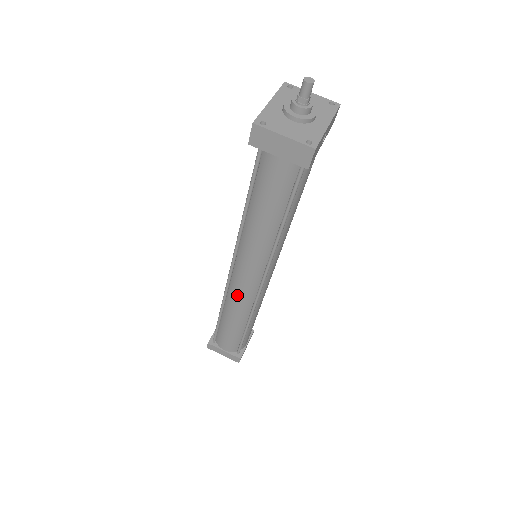
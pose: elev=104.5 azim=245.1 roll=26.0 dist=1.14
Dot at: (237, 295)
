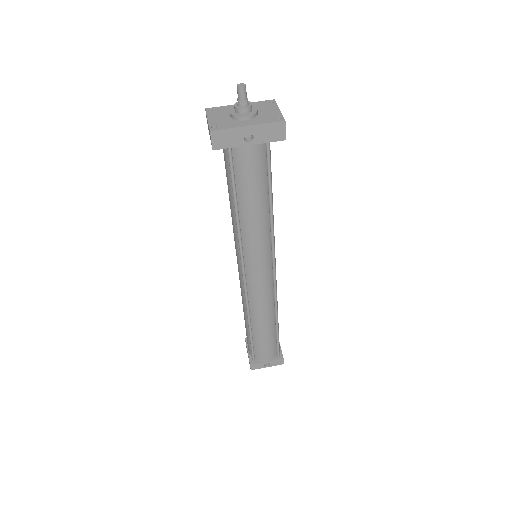
Dot at: occluded
